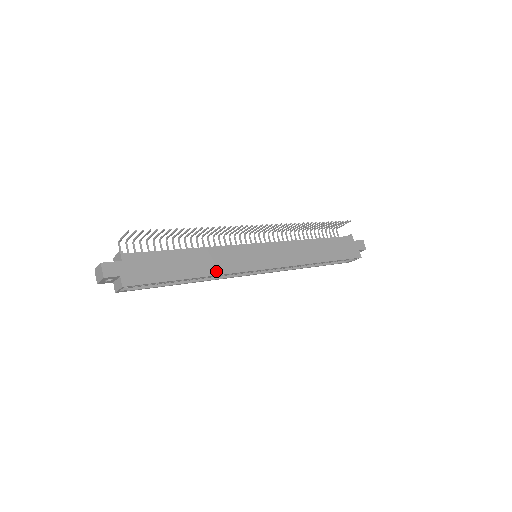
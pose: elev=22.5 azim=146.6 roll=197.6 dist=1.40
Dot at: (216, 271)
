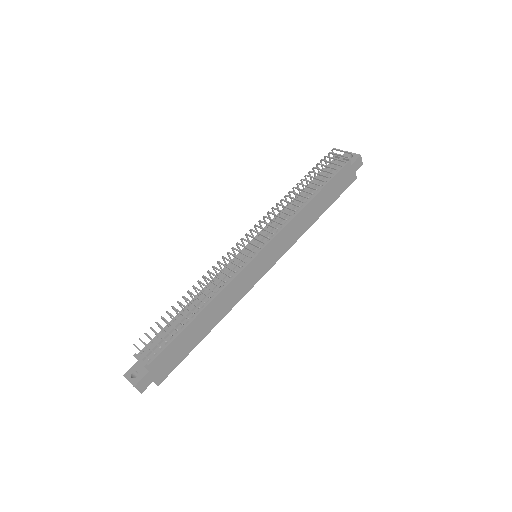
Dot at: (227, 310)
